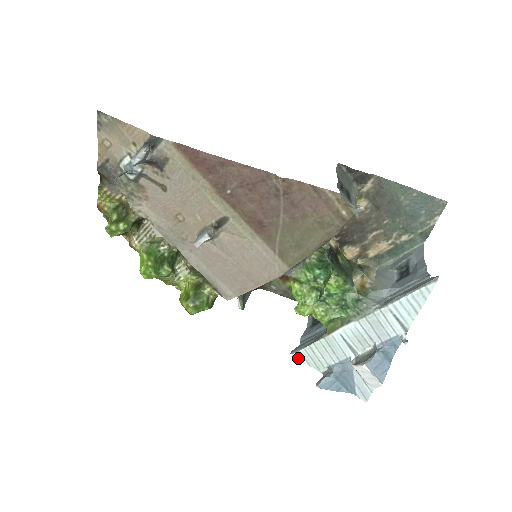
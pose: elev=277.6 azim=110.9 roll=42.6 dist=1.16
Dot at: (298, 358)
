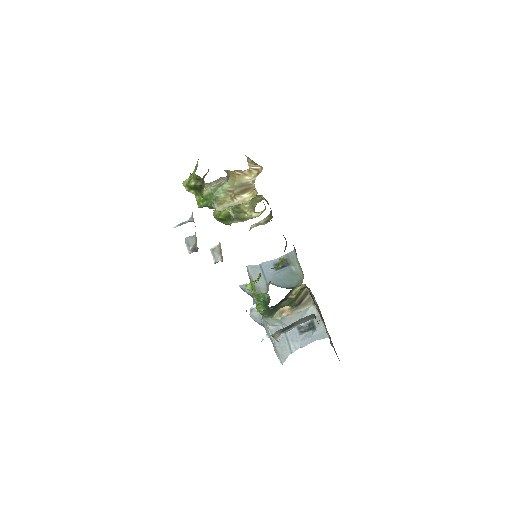
Dot at: (247, 271)
